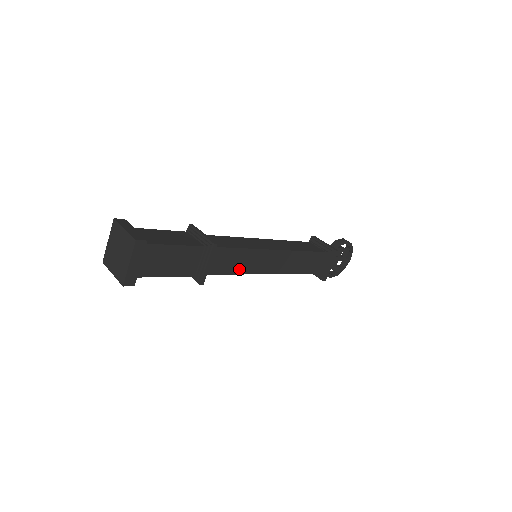
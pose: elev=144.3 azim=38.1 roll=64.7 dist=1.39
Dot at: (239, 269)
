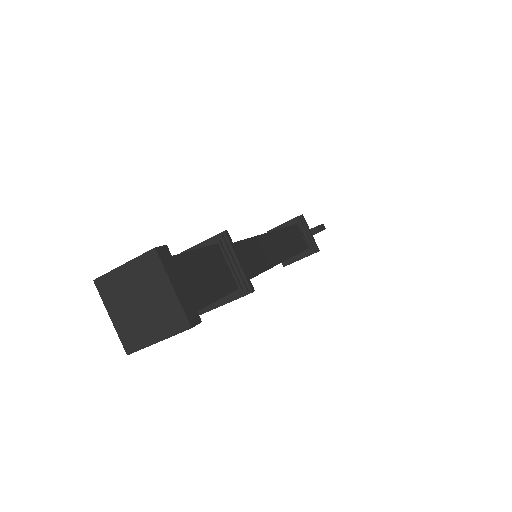
Dot at: occluded
